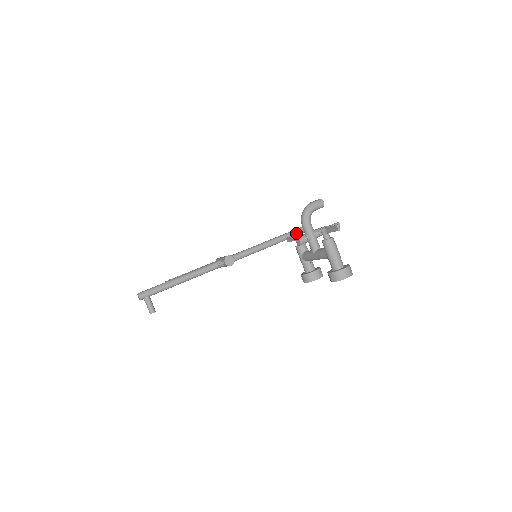
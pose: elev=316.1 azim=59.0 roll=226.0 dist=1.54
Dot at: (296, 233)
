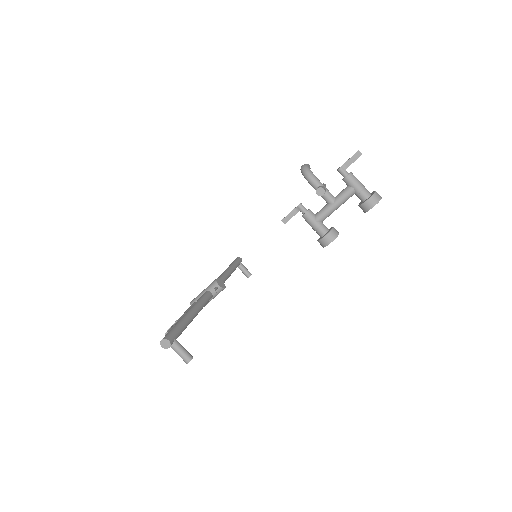
Dot at: (238, 262)
